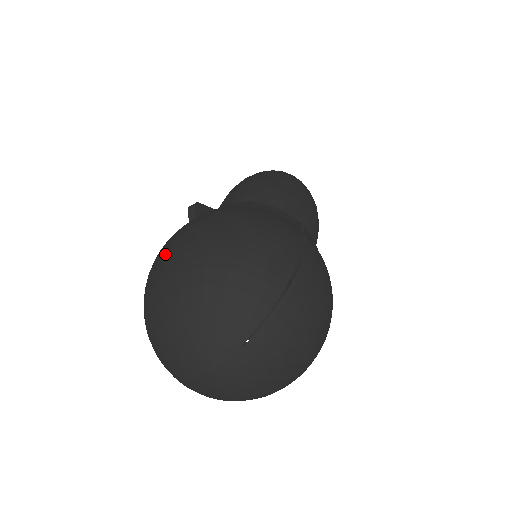
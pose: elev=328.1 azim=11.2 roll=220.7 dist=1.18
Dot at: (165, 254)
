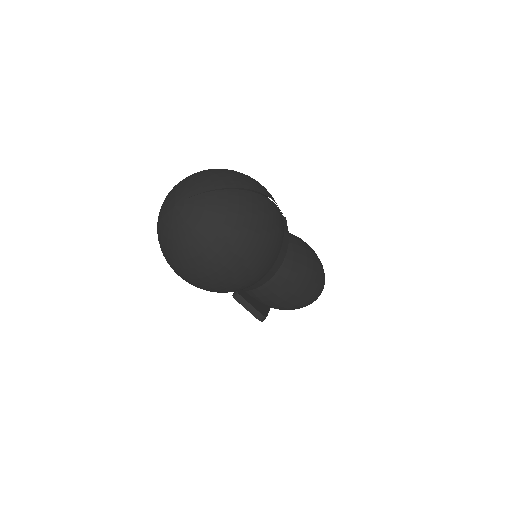
Dot at: occluded
